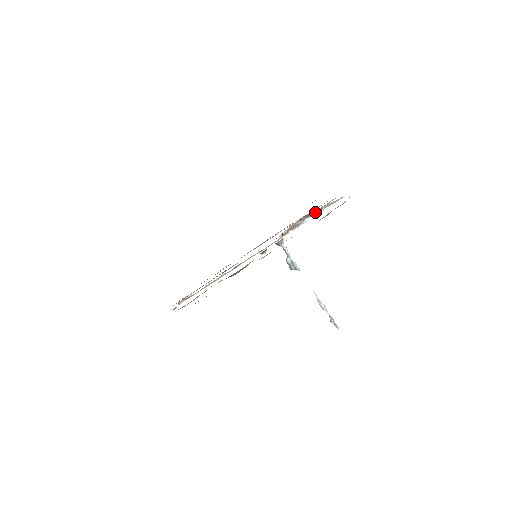
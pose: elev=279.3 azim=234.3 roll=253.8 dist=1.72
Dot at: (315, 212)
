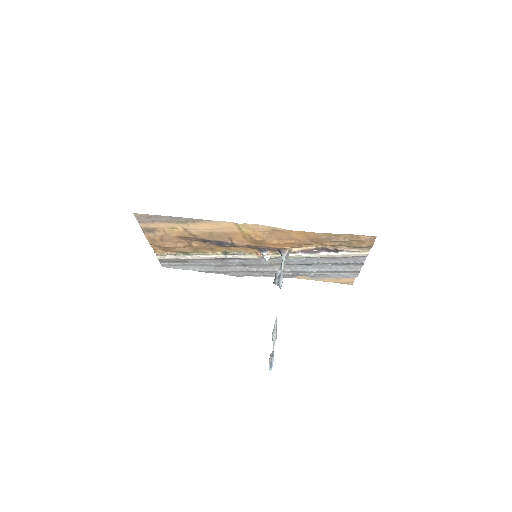
Dot at: (335, 250)
